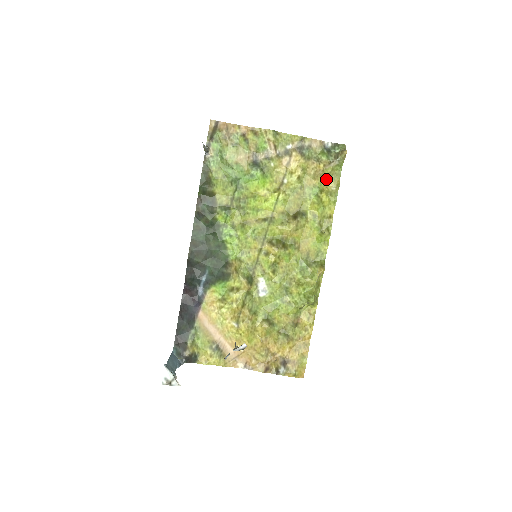
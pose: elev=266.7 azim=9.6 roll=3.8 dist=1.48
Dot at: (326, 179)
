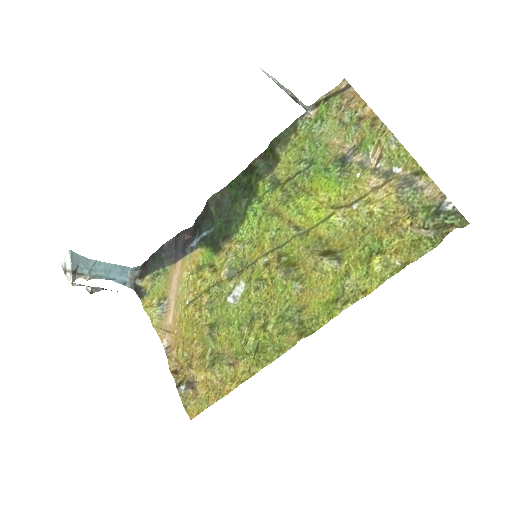
Dot at: (401, 244)
